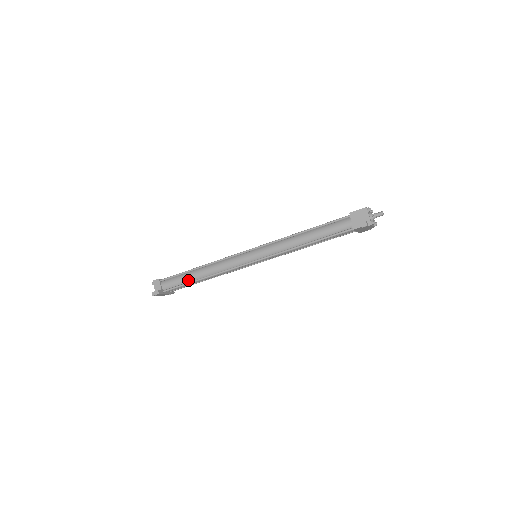
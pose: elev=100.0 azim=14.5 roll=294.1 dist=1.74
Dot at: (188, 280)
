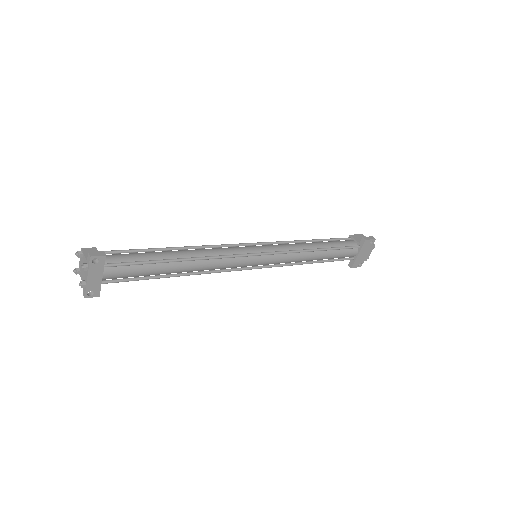
Dot at: (157, 258)
